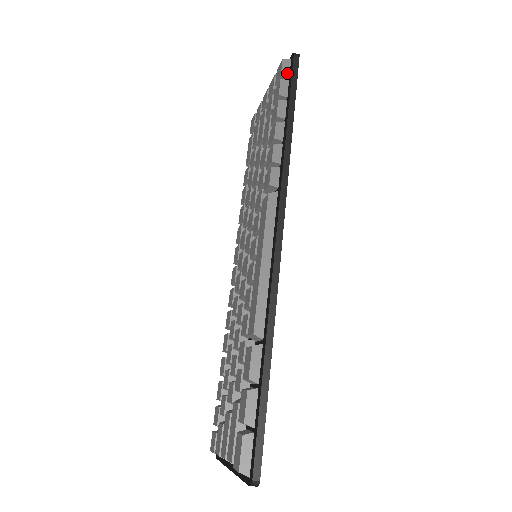
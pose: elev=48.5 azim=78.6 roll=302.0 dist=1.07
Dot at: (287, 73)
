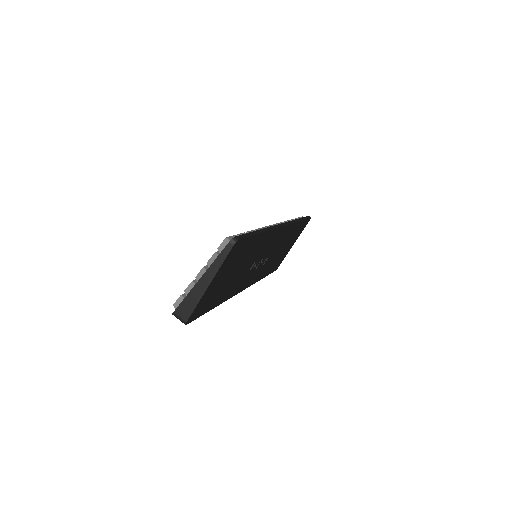
Dot at: occluded
